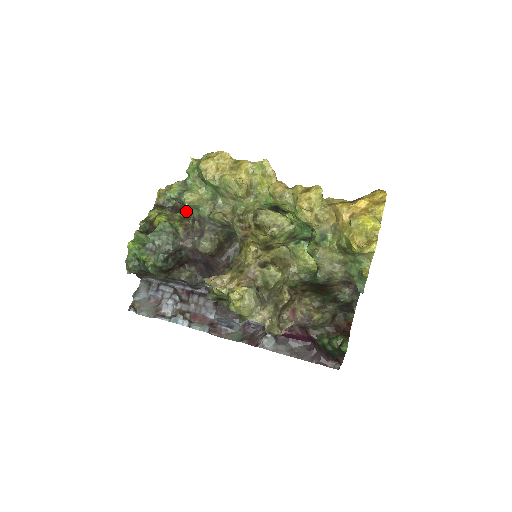
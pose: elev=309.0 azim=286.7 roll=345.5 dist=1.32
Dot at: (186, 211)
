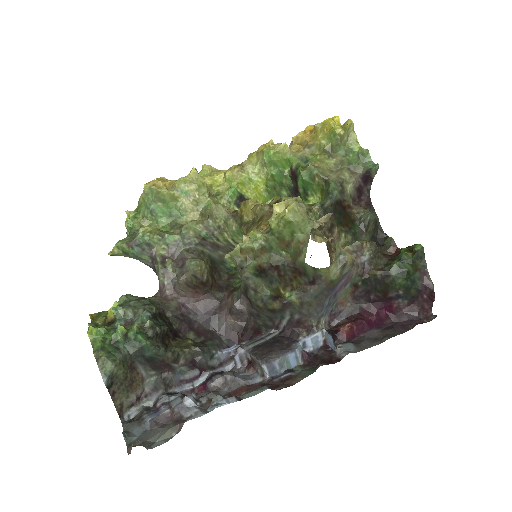
Dot at: occluded
